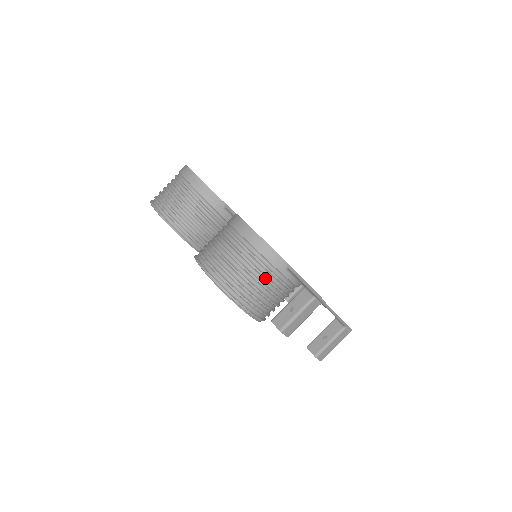
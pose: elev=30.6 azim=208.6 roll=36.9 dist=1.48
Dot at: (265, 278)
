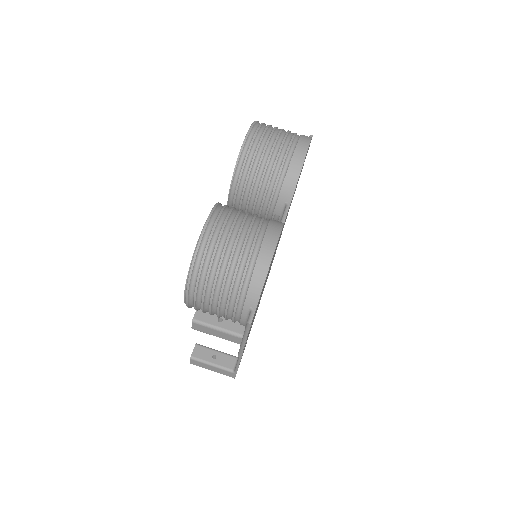
Dot at: (229, 293)
